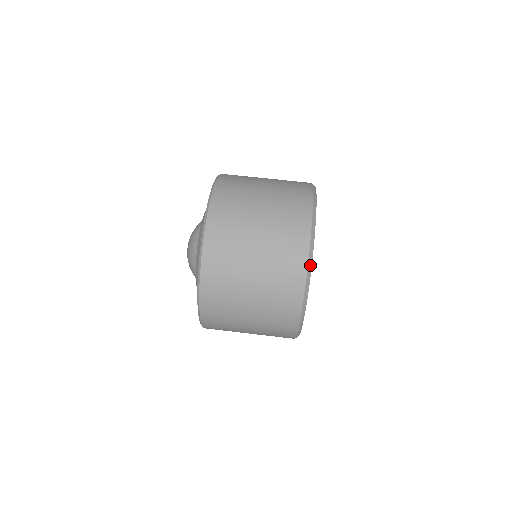
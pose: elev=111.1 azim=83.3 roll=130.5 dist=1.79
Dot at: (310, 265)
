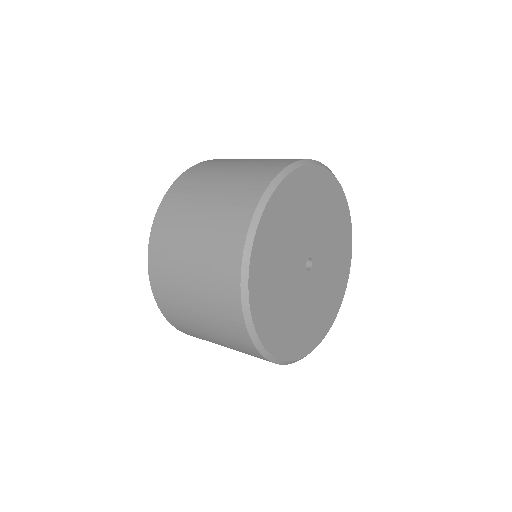
Dot at: (269, 193)
